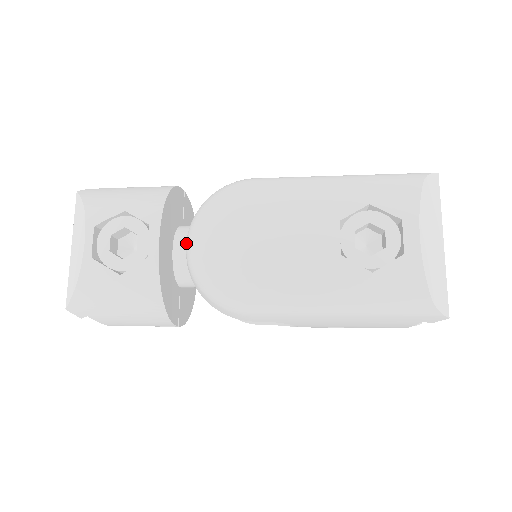
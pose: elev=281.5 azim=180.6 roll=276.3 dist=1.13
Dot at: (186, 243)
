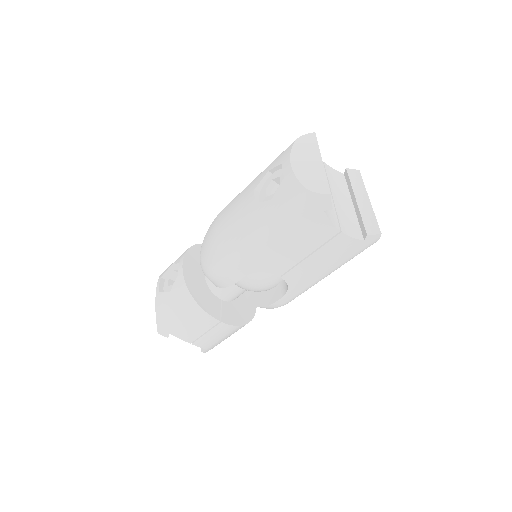
Dot at: occluded
